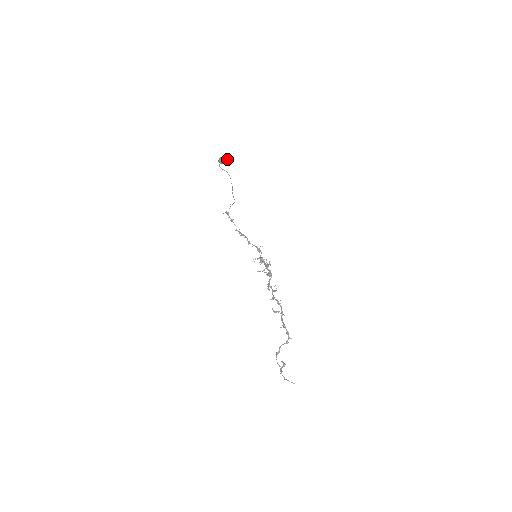
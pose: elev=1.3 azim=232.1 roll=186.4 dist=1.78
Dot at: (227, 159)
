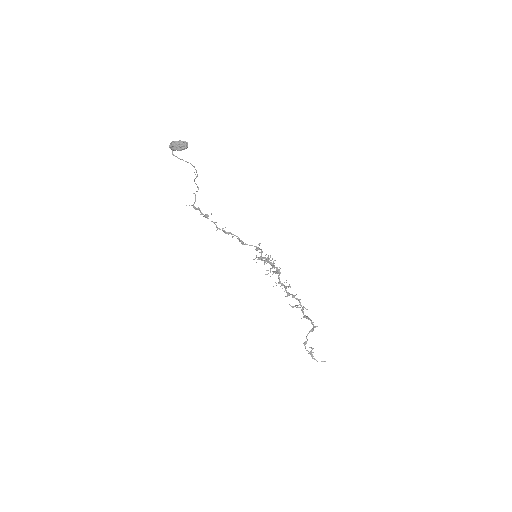
Dot at: (186, 146)
